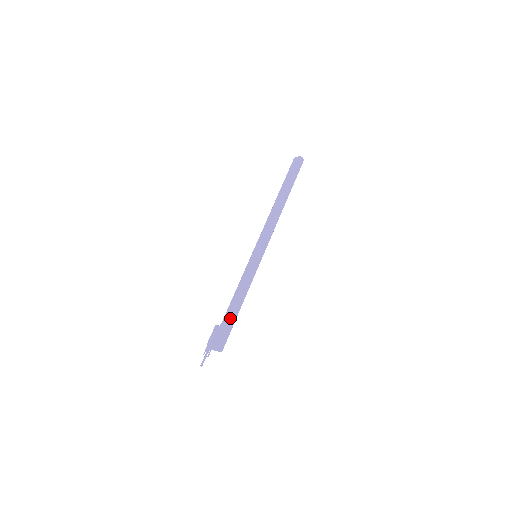
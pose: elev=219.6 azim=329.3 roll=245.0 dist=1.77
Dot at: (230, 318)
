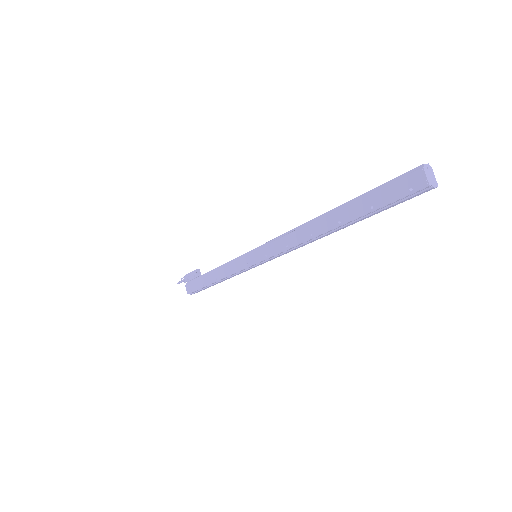
Dot at: (204, 286)
